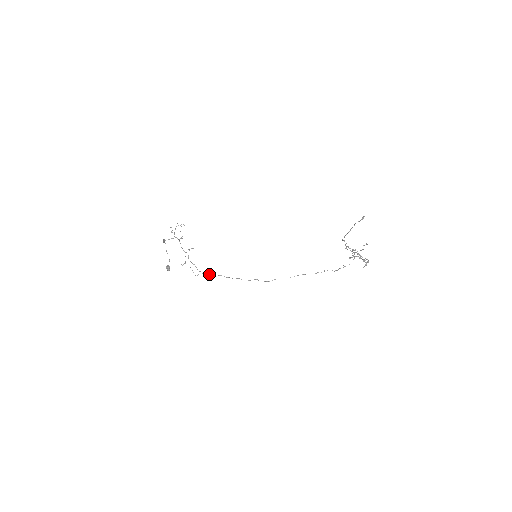
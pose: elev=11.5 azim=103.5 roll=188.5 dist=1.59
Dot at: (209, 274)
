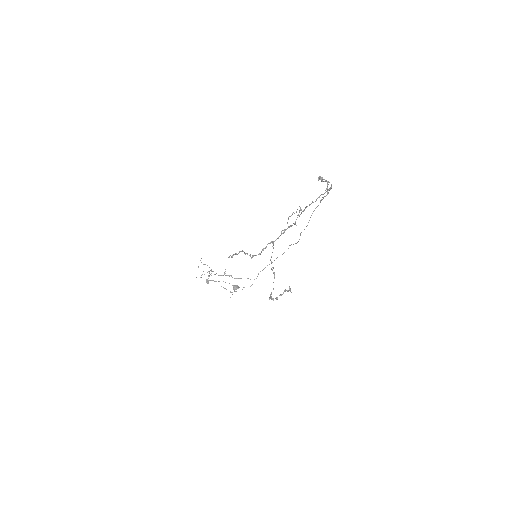
Dot at: occluded
